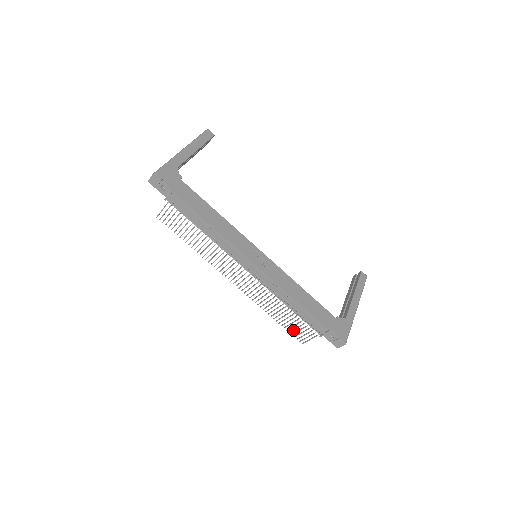
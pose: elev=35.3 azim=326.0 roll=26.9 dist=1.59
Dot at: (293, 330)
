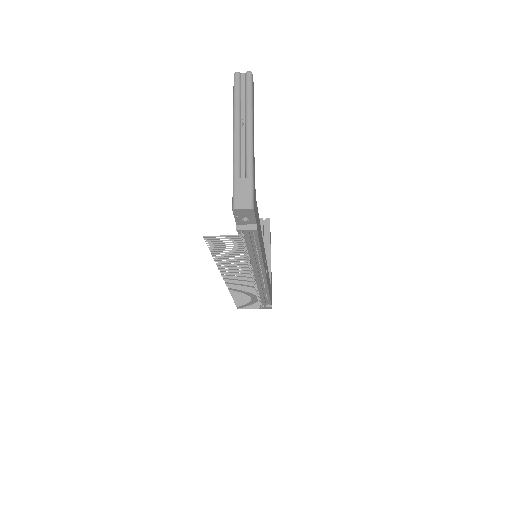
Dot at: (242, 304)
